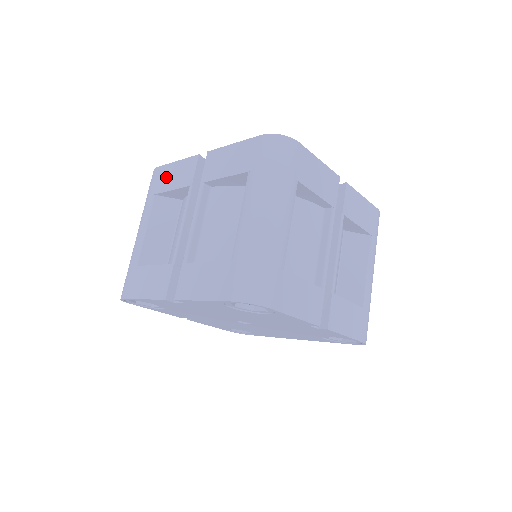
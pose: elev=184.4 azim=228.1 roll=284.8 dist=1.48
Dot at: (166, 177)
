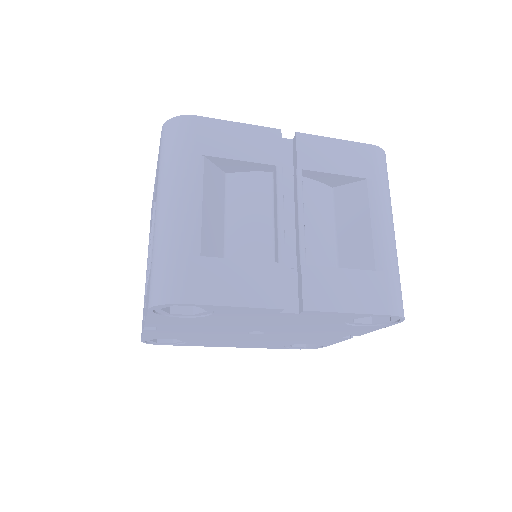
Dot at: (224, 138)
